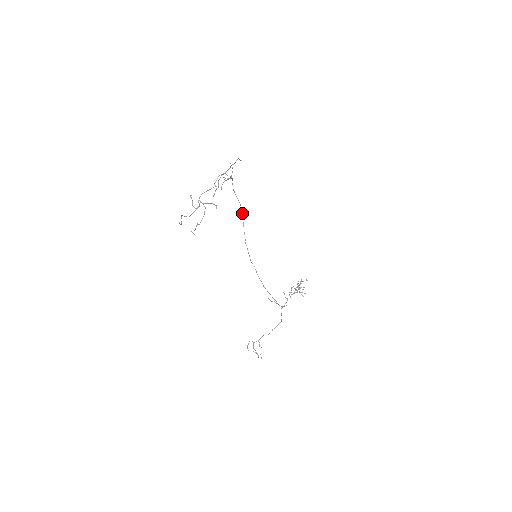
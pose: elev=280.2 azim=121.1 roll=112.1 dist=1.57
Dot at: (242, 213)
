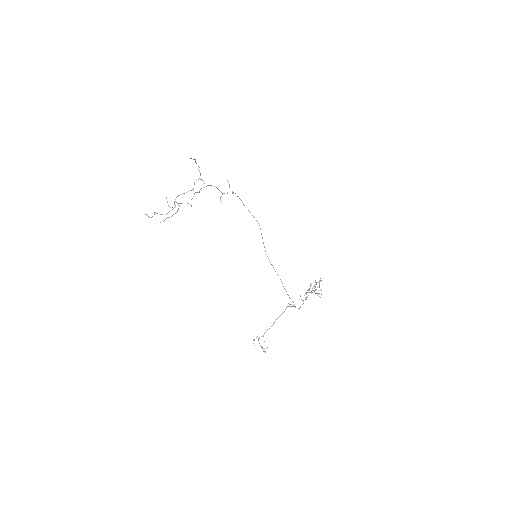
Dot at: occluded
